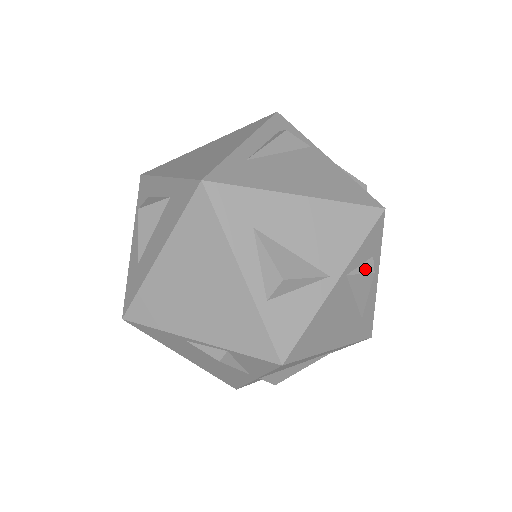
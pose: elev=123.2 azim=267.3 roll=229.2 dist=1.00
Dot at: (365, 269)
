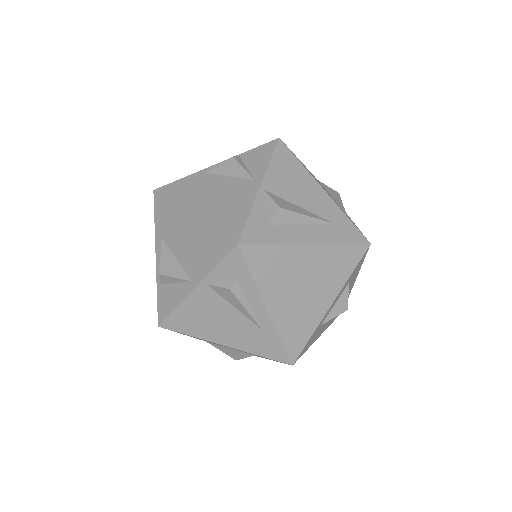
Dot at: occluded
